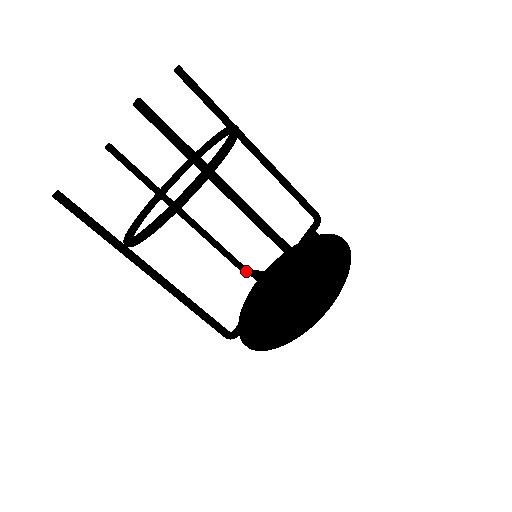
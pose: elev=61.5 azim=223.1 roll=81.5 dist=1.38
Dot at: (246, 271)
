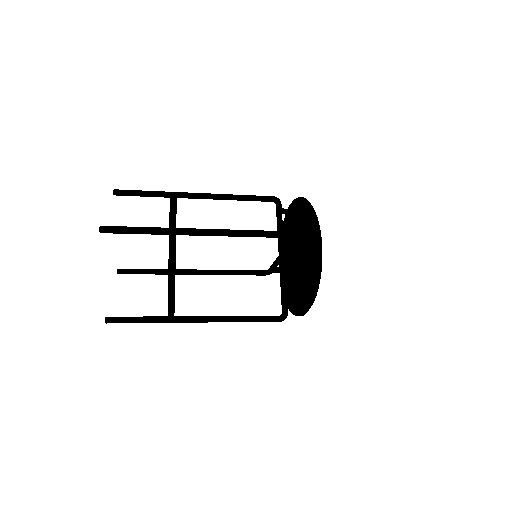
Dot at: occluded
